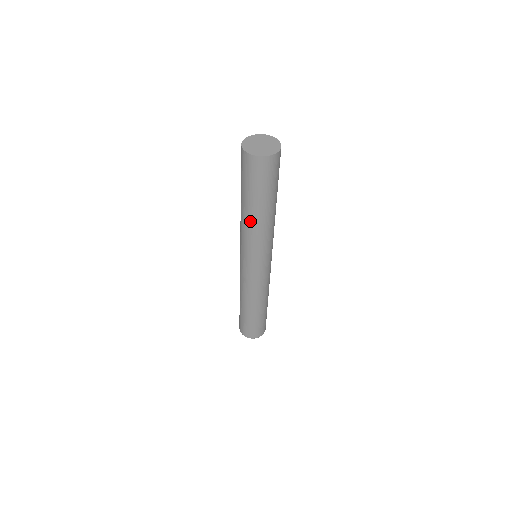
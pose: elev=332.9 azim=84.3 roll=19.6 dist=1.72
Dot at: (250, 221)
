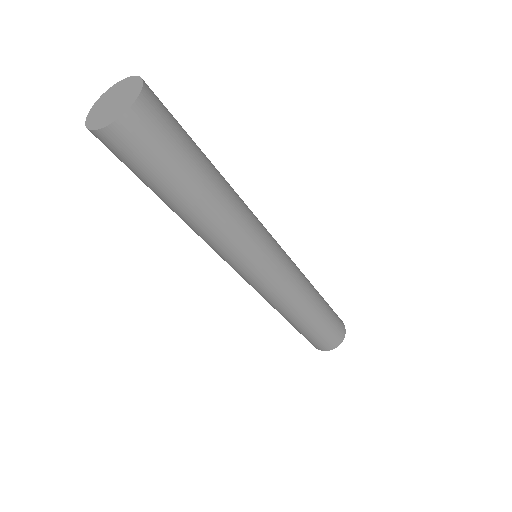
Dot at: (183, 220)
